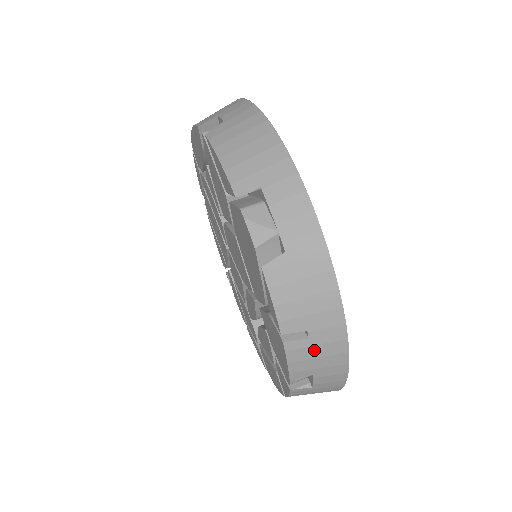
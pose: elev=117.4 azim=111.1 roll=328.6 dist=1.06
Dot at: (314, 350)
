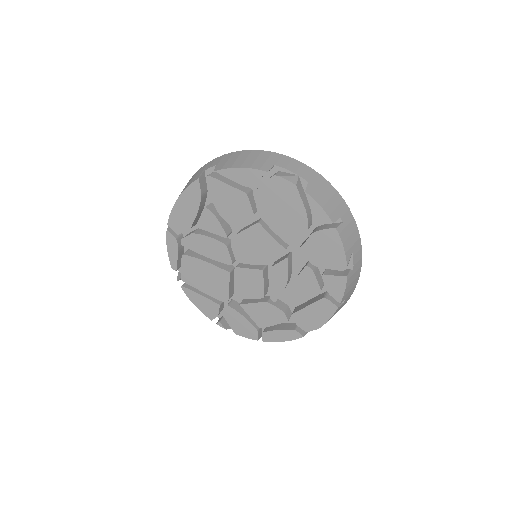
Dot at: (347, 230)
